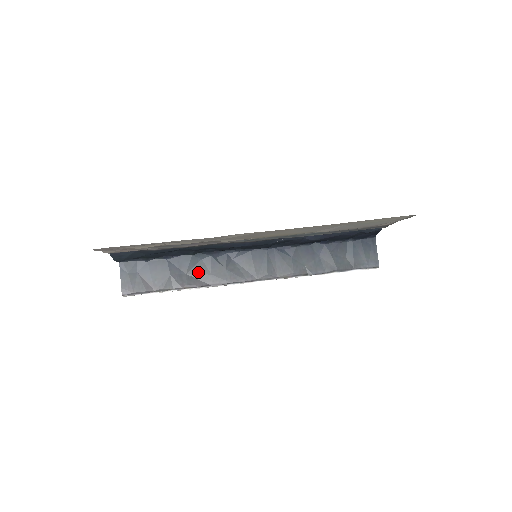
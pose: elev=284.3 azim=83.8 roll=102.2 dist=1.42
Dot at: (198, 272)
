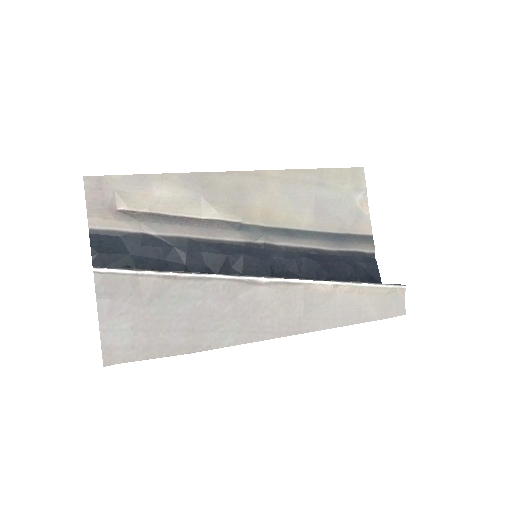
Dot at: occluded
